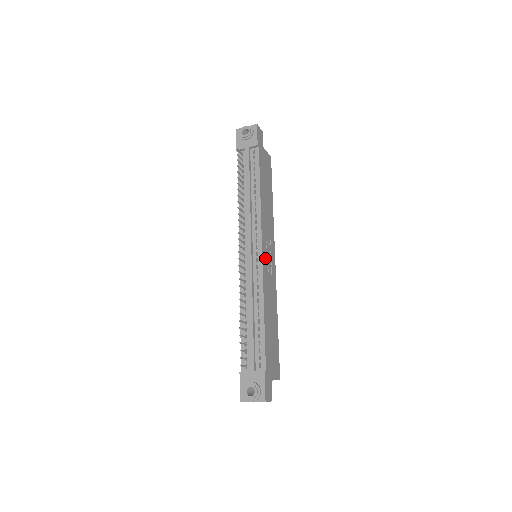
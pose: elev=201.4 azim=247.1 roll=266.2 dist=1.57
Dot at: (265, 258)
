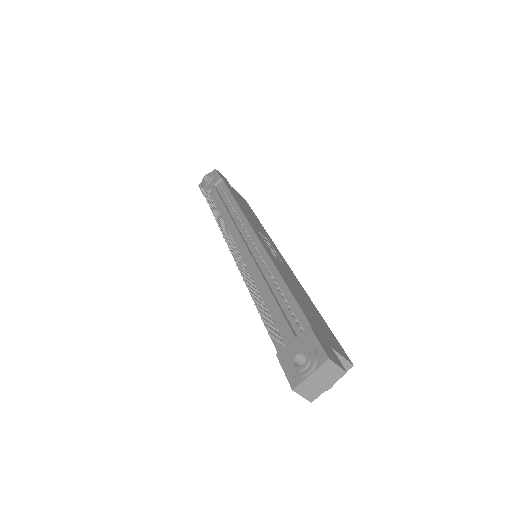
Dot at: (264, 243)
